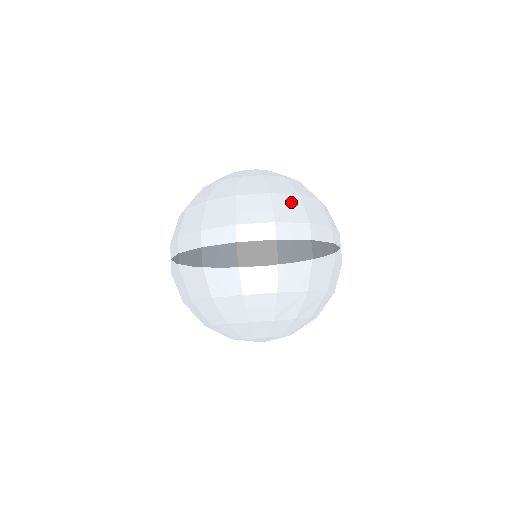
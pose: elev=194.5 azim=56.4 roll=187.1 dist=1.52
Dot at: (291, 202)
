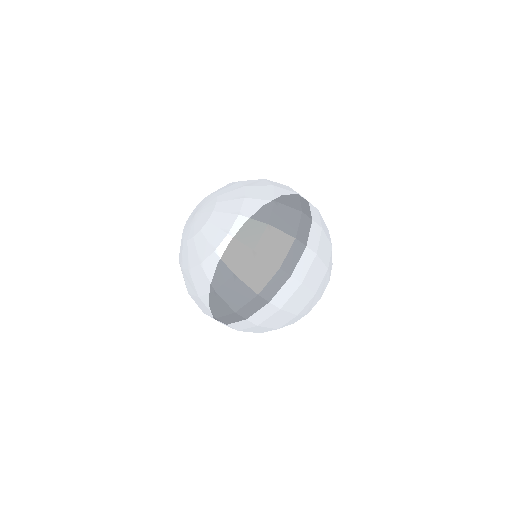
Dot at: (254, 265)
